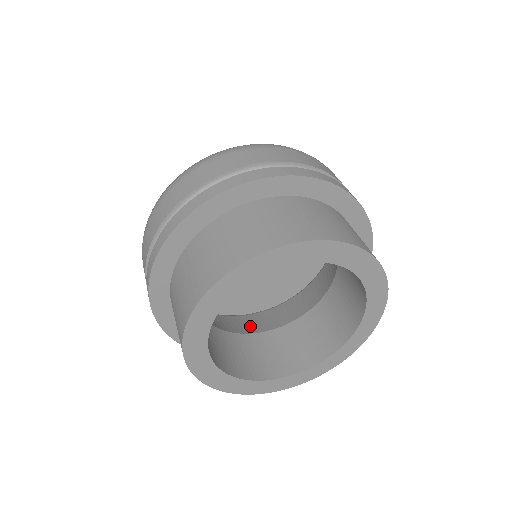
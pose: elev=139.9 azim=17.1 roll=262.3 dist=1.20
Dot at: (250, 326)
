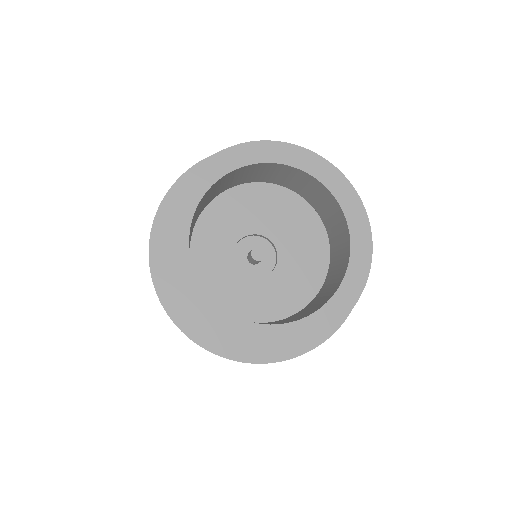
Dot at: occluded
